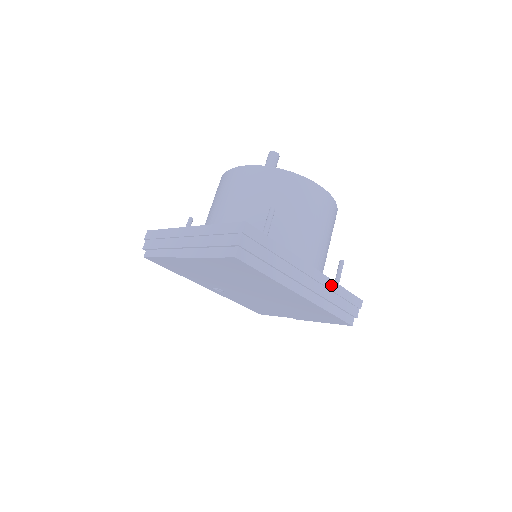
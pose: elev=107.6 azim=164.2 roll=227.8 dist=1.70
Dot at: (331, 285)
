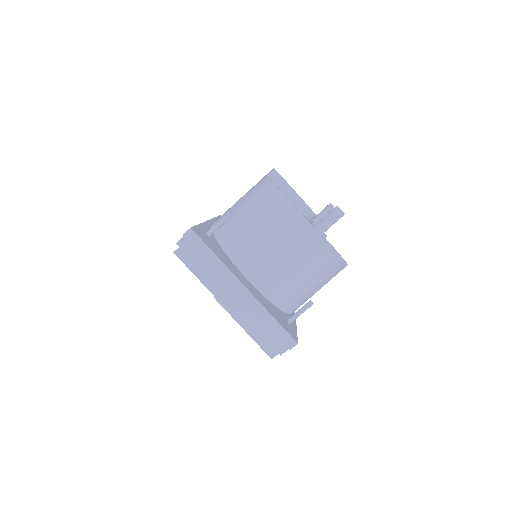
Dot at: occluded
